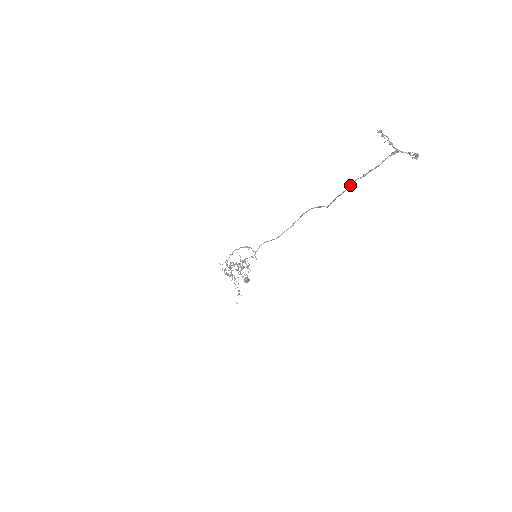
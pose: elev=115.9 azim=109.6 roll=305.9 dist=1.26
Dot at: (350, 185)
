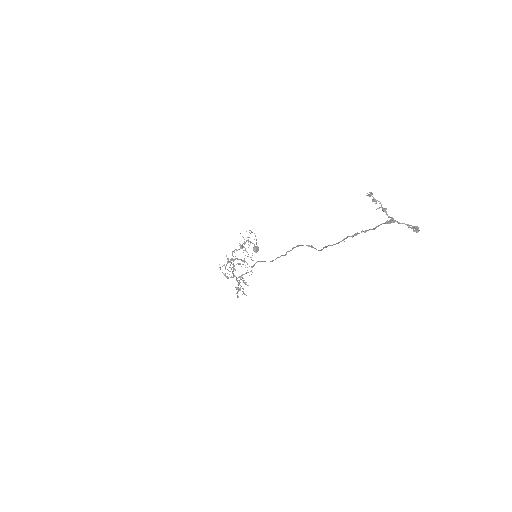
Dot at: occluded
